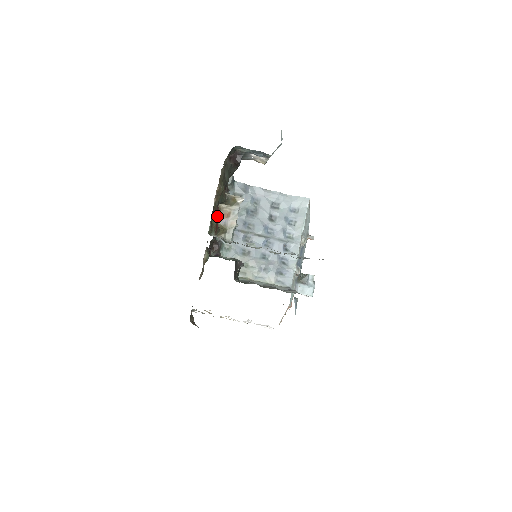
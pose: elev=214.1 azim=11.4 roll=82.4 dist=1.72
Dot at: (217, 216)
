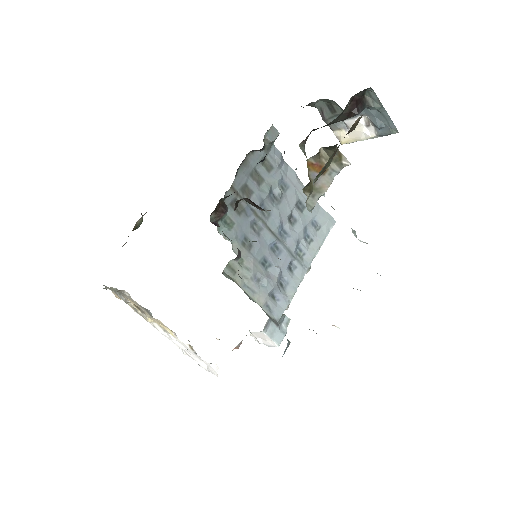
Dot at: (330, 159)
